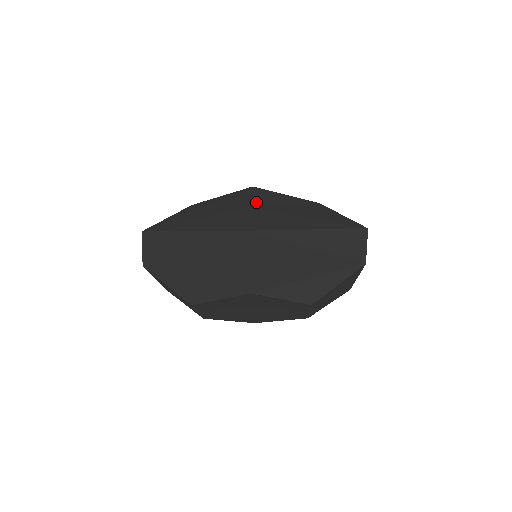
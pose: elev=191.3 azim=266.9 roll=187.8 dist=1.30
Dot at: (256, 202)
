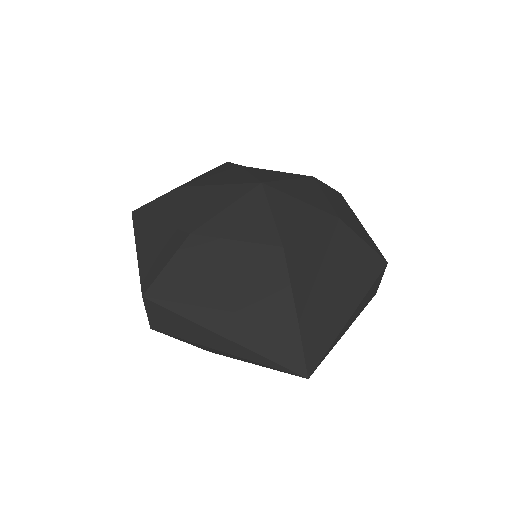
Dot at: (298, 296)
